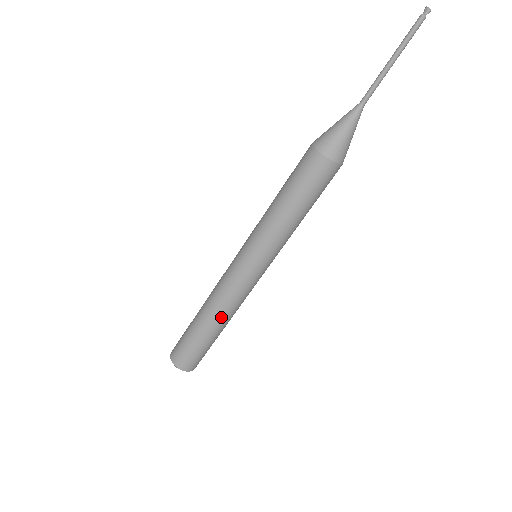
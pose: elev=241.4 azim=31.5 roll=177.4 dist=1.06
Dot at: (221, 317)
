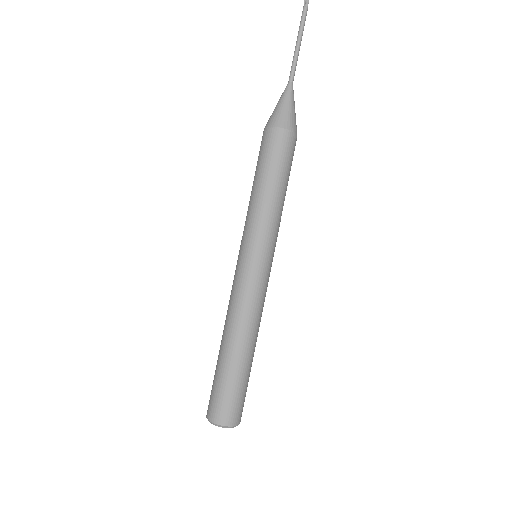
Dot at: (248, 334)
